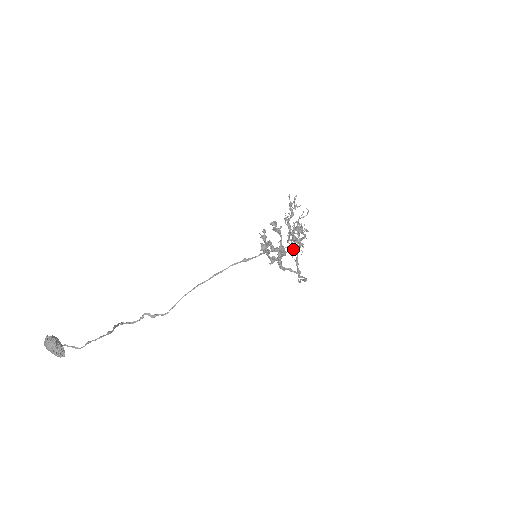
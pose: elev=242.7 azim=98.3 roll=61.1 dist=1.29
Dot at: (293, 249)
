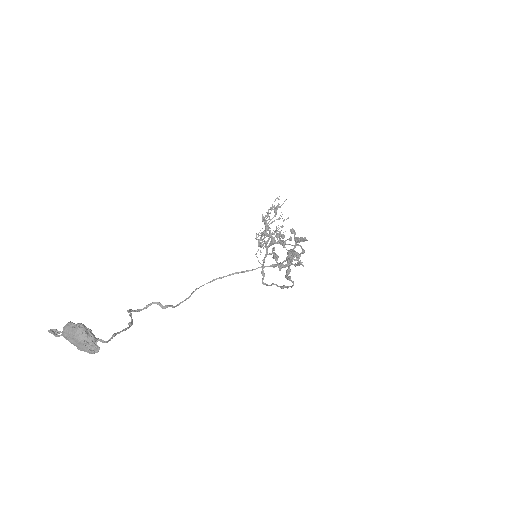
Dot at: occluded
